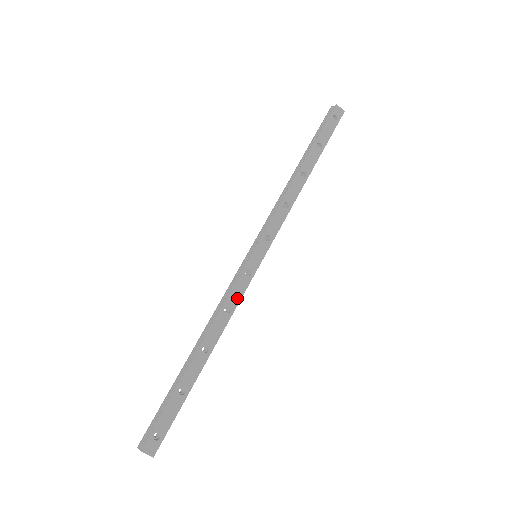
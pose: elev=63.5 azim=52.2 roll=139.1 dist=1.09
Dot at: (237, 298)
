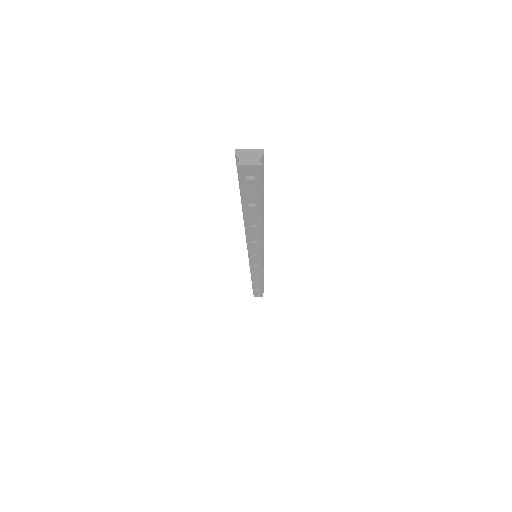
Dot at: (259, 272)
